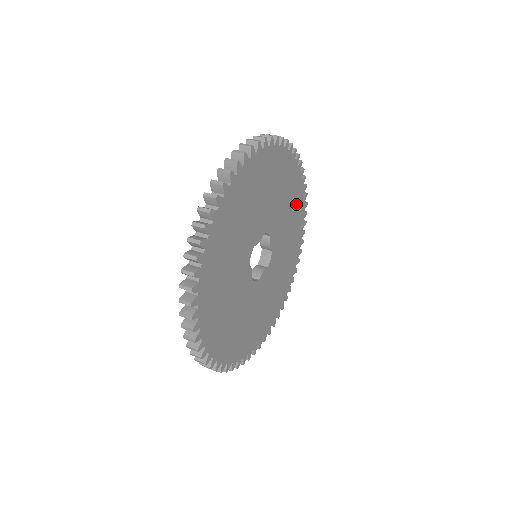
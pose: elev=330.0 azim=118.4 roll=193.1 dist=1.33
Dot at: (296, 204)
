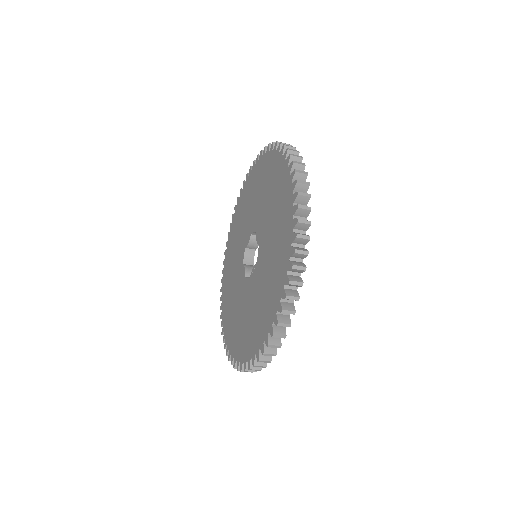
Dot at: occluded
